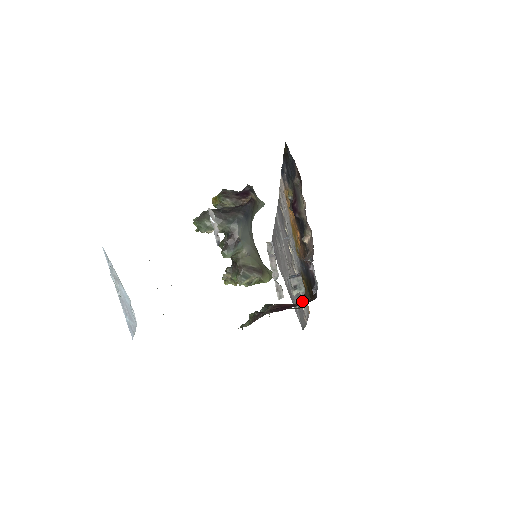
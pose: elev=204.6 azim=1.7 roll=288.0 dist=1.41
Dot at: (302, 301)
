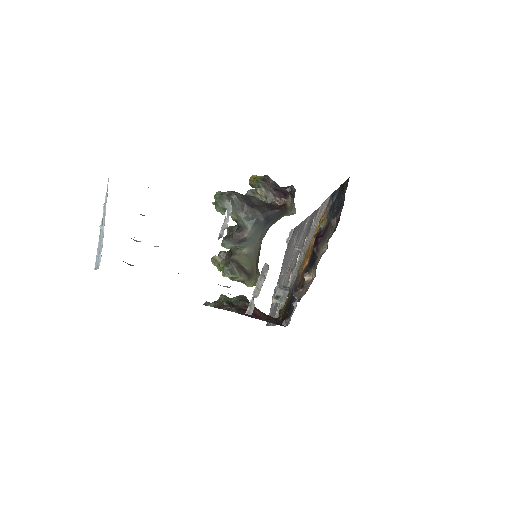
Dot at: (278, 308)
